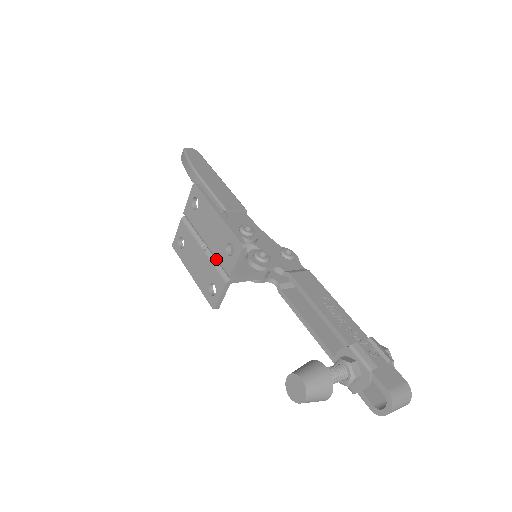
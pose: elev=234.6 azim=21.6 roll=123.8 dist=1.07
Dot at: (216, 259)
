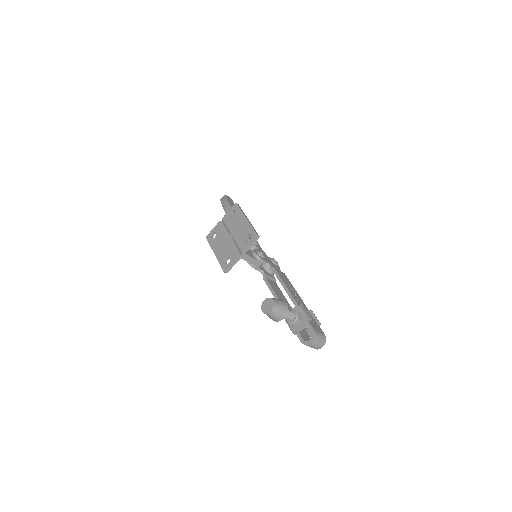
Dot at: (237, 243)
